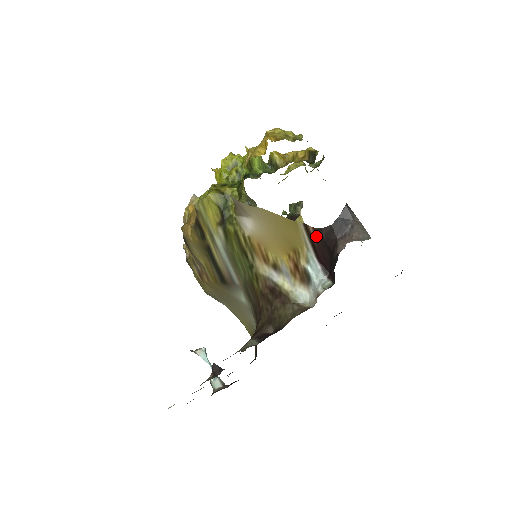
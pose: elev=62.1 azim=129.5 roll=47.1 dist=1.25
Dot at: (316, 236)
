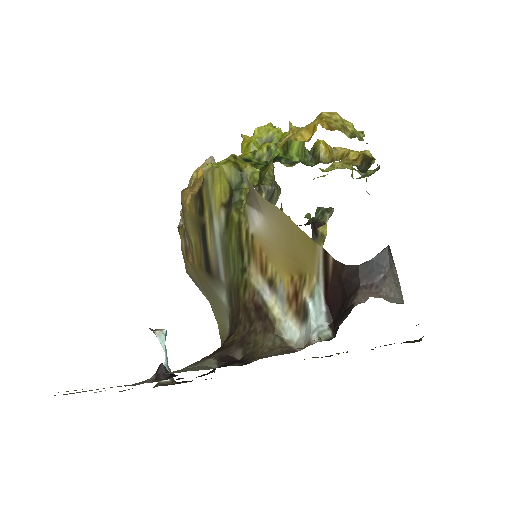
Dot at: (334, 271)
